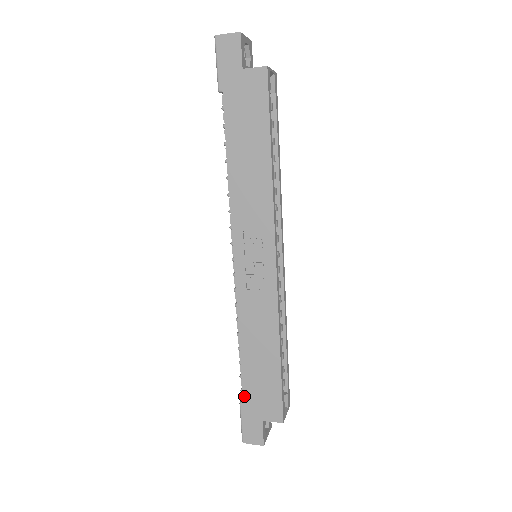
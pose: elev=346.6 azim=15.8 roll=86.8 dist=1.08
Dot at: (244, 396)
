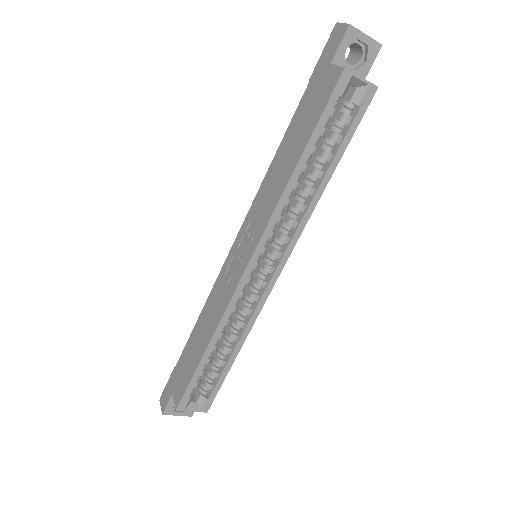
Dot at: (178, 362)
